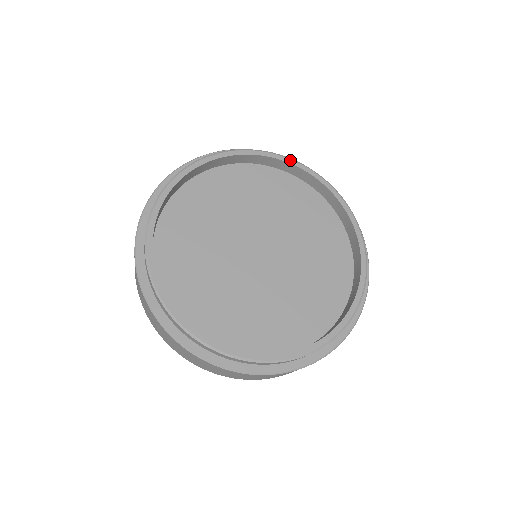
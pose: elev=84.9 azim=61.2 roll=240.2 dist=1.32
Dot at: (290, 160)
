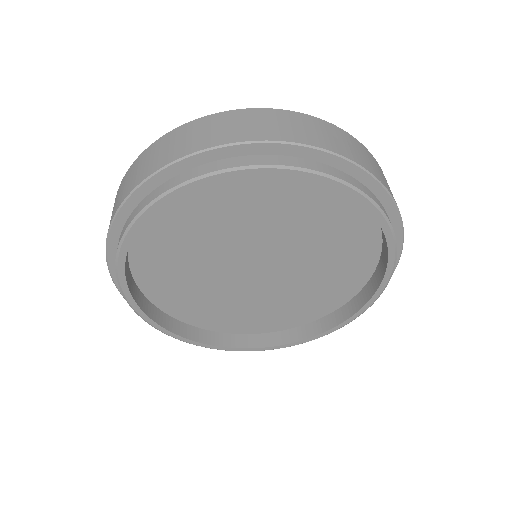
Dot at: (384, 220)
